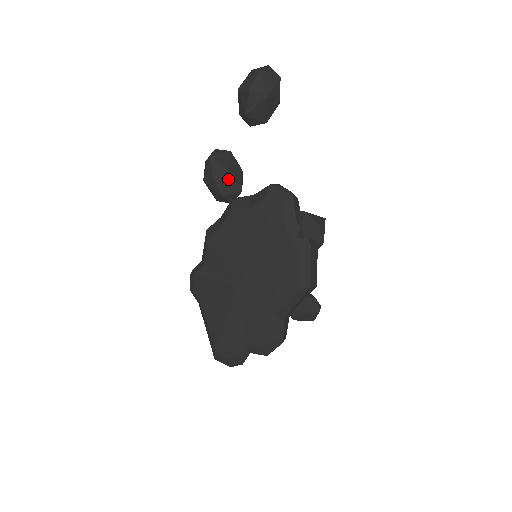
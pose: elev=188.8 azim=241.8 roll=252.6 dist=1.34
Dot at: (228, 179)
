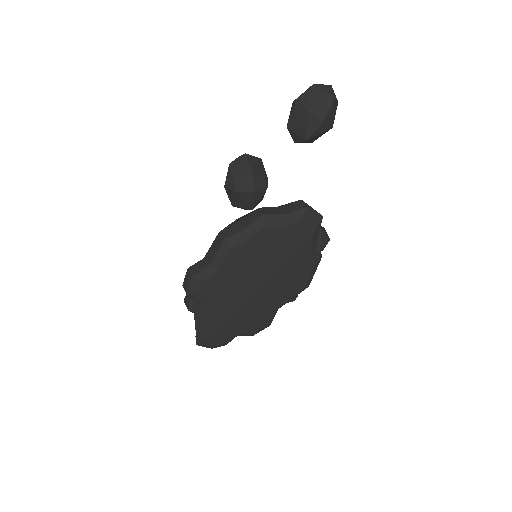
Dot at: (263, 194)
